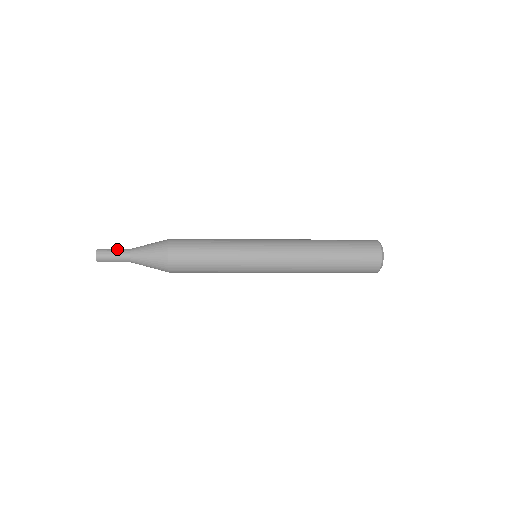
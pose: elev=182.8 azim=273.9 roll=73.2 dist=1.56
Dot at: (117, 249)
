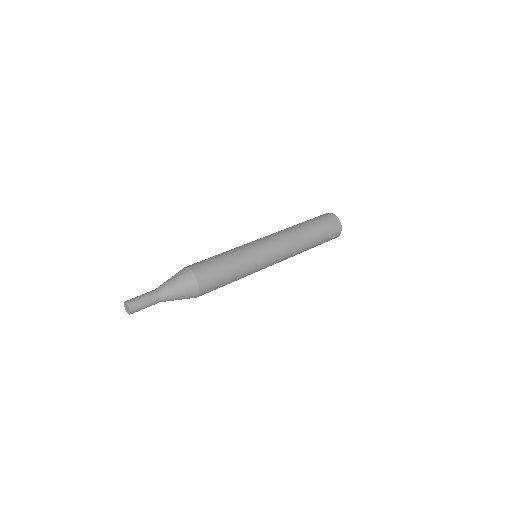
Dot at: (146, 297)
